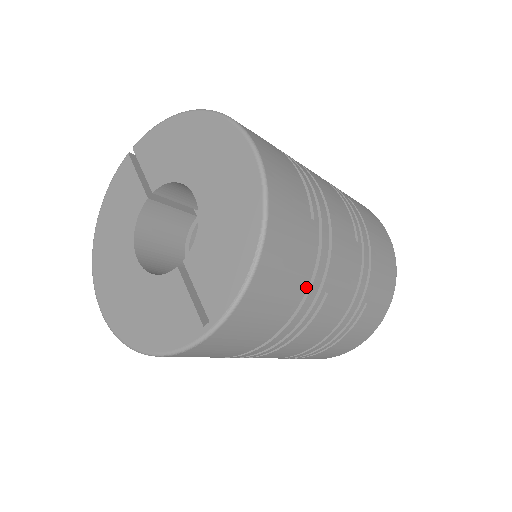
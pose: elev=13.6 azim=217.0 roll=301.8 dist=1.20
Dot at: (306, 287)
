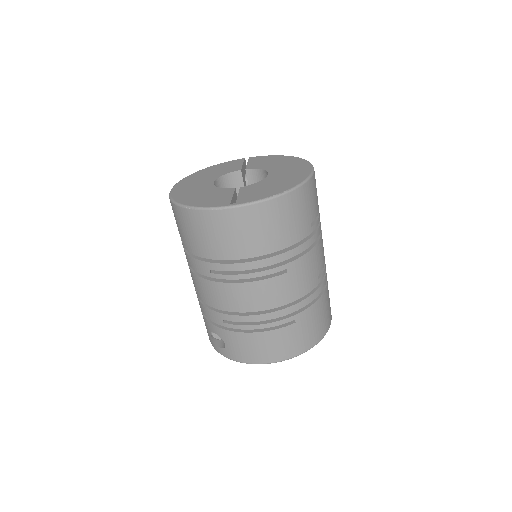
Dot at: (283, 248)
